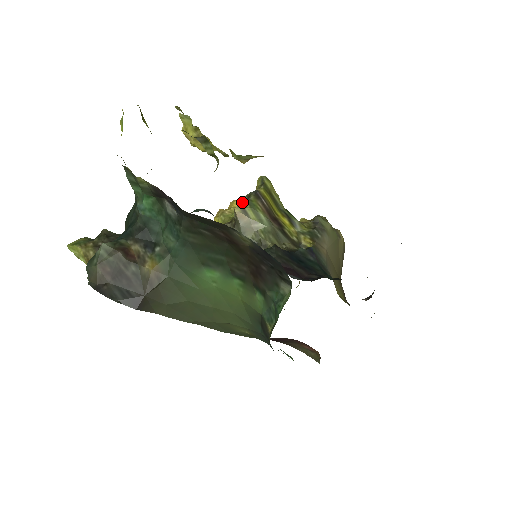
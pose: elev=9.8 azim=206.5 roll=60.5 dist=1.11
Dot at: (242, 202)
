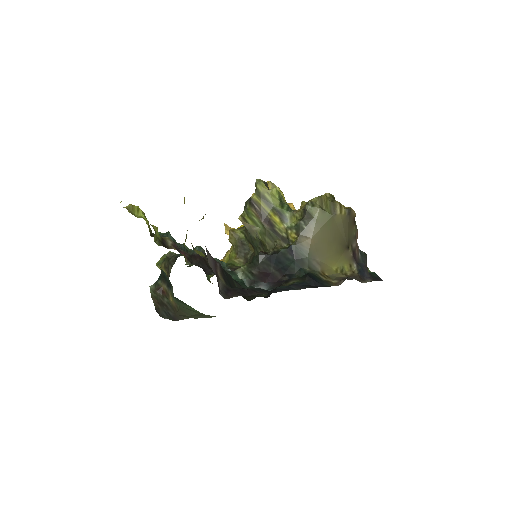
Dot at: occluded
